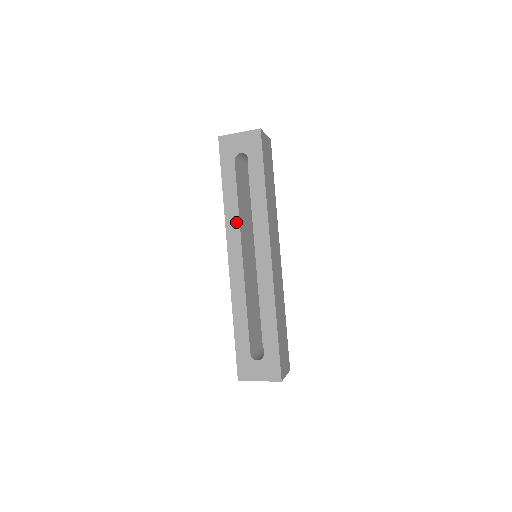
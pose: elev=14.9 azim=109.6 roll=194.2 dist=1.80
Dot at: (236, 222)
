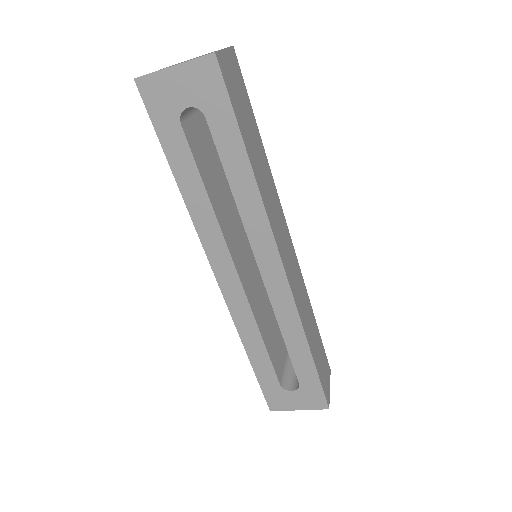
Dot at: (214, 227)
